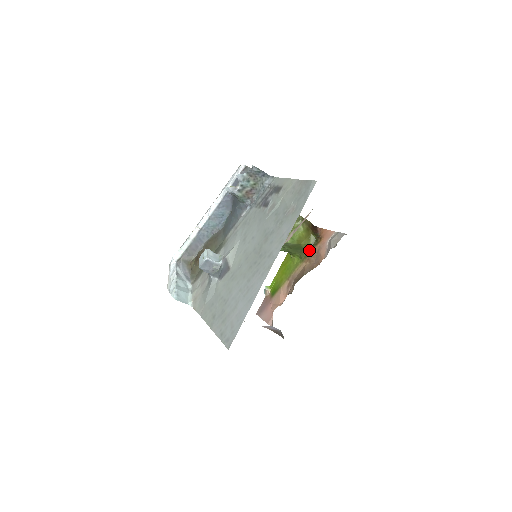
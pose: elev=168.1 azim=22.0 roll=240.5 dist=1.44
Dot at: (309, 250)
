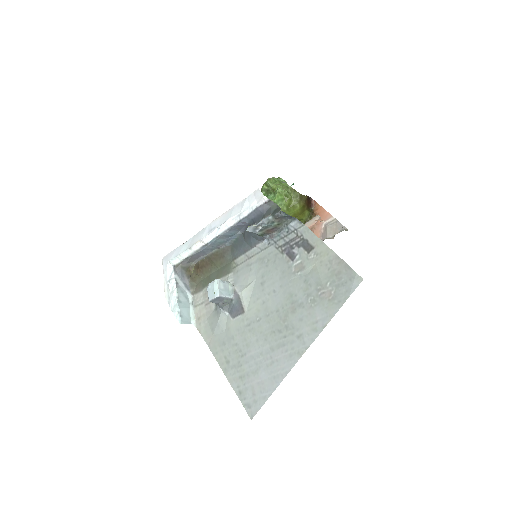
Dot at: occluded
